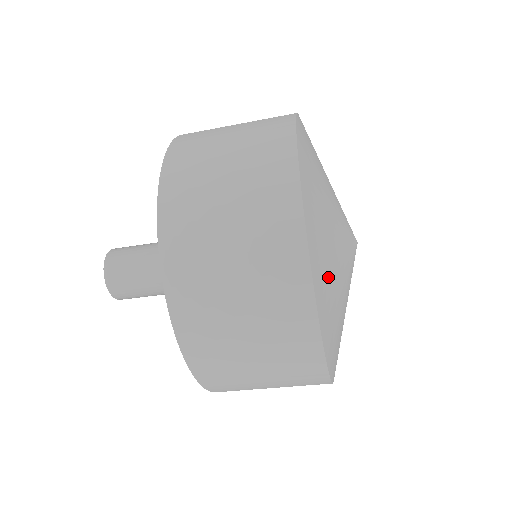
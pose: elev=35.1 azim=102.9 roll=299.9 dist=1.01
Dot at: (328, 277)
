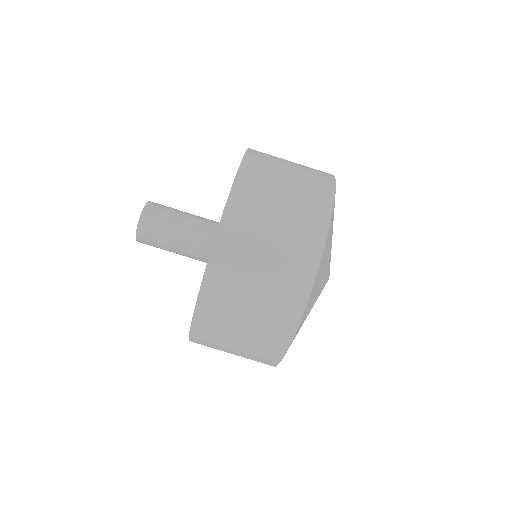
Dot at: occluded
